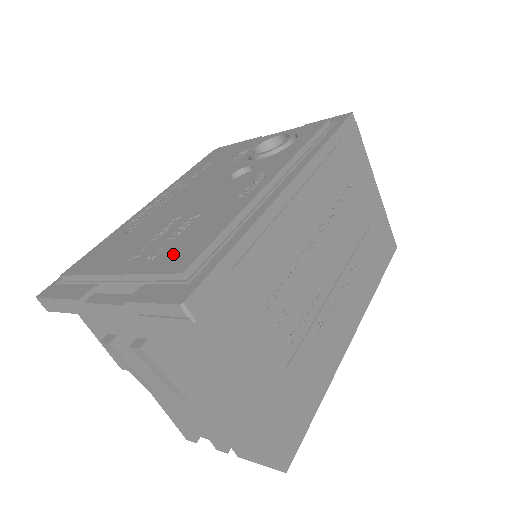
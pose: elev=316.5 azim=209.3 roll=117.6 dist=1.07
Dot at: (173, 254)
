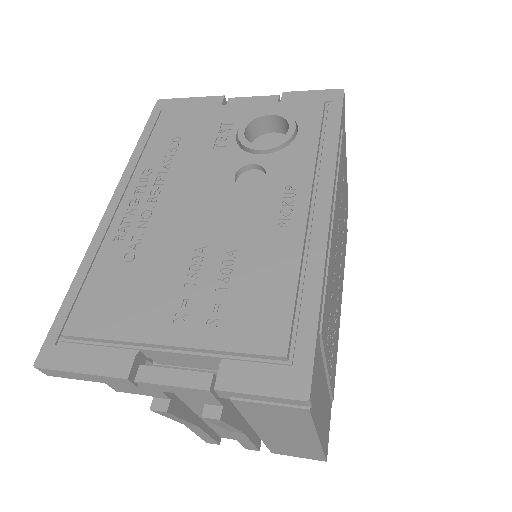
Dot at: (247, 320)
